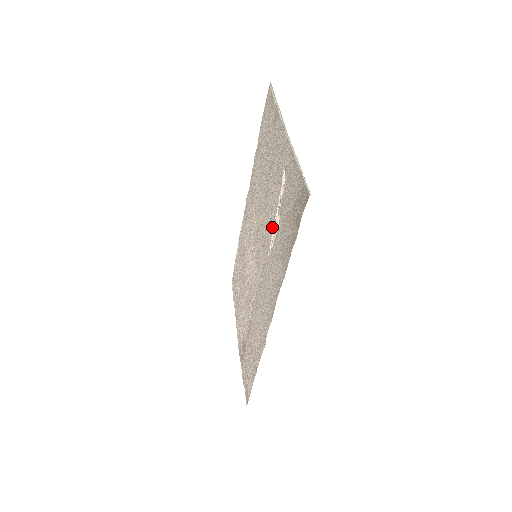
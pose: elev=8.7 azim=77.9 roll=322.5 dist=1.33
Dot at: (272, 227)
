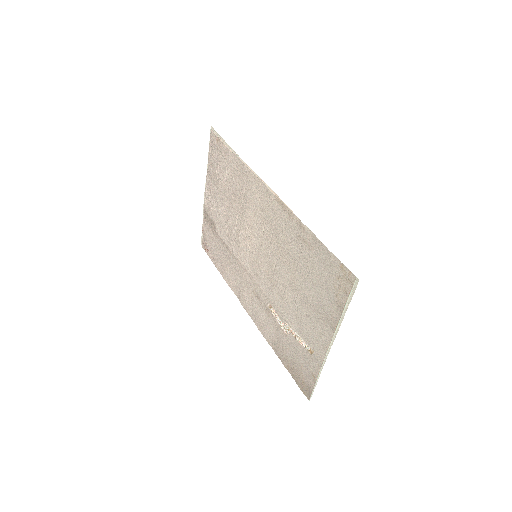
Dot at: (280, 314)
